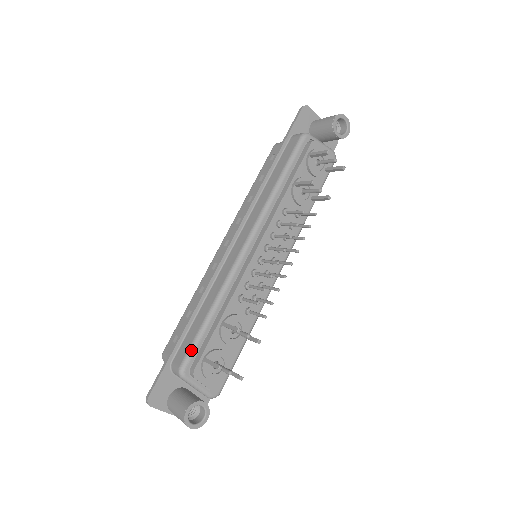
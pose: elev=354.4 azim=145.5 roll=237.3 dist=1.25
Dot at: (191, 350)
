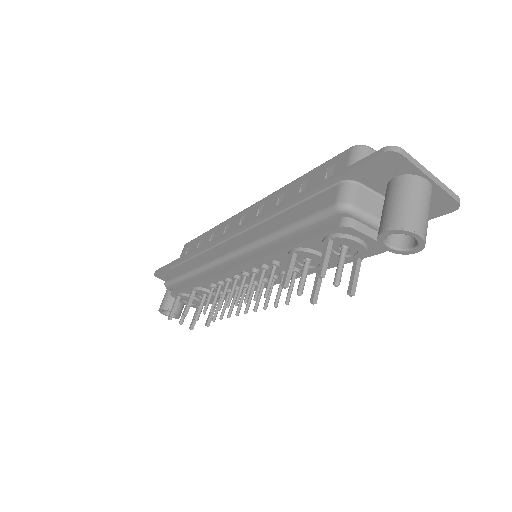
Dot at: (172, 282)
